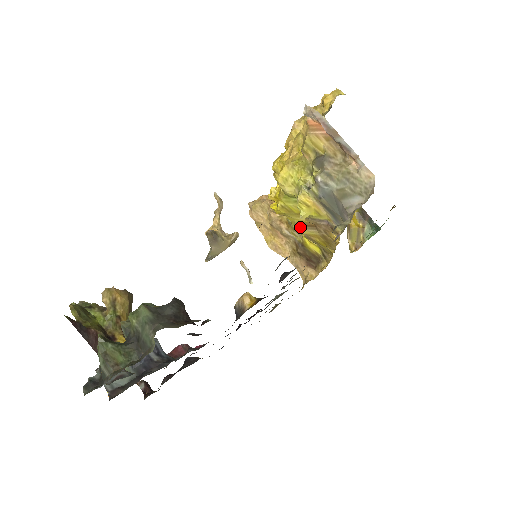
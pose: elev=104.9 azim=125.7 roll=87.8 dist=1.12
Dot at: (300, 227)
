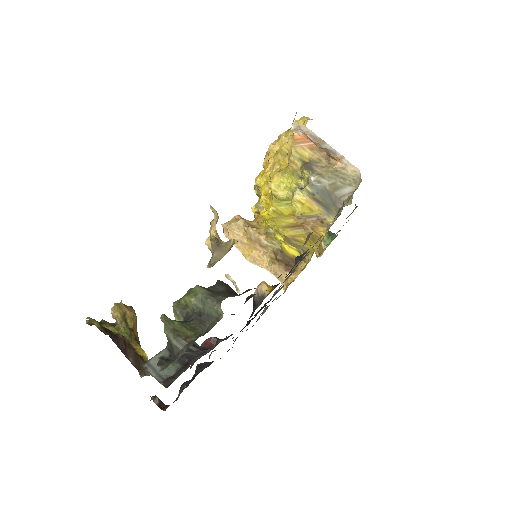
Dot at: (287, 229)
